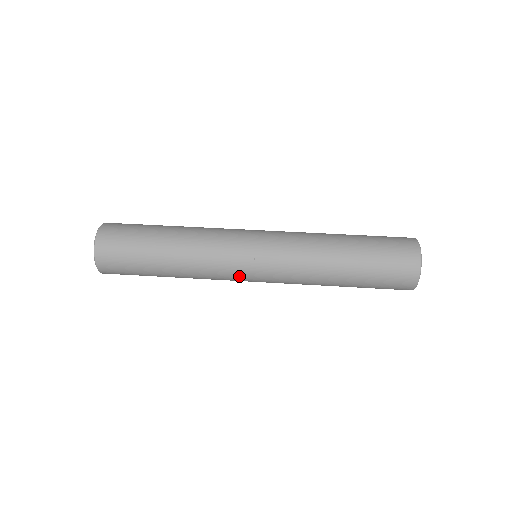
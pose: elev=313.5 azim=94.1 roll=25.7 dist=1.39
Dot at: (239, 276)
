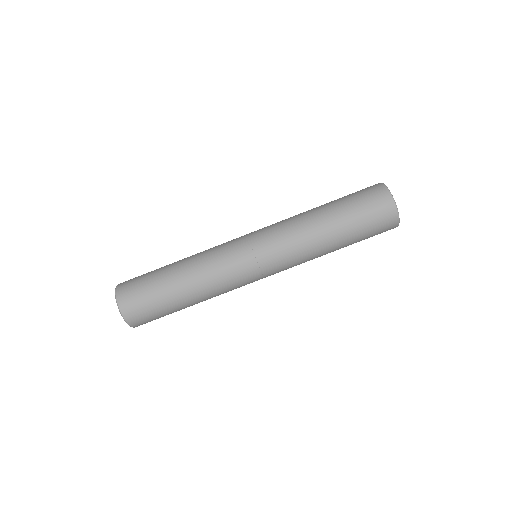
Dot at: (249, 277)
